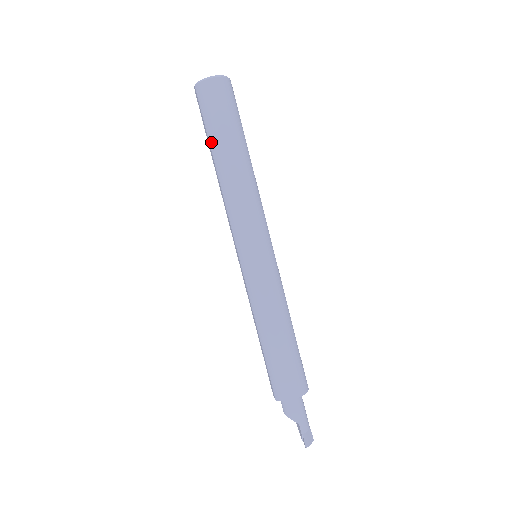
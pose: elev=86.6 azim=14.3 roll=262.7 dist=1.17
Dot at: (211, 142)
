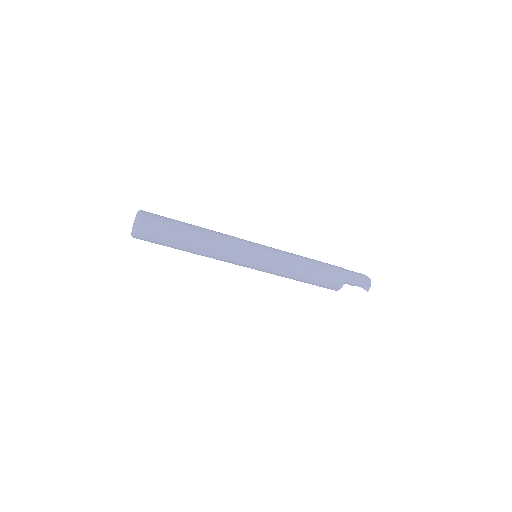
Dot at: occluded
